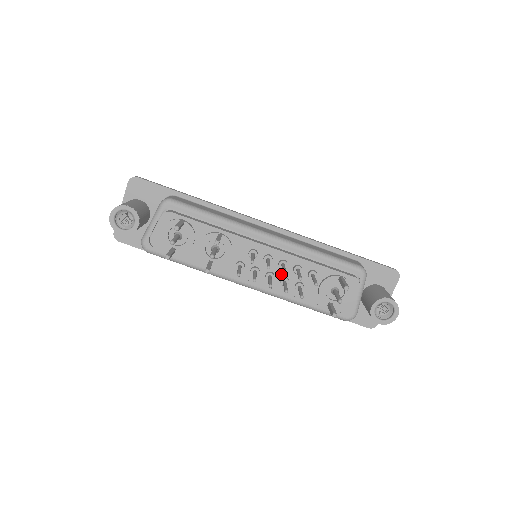
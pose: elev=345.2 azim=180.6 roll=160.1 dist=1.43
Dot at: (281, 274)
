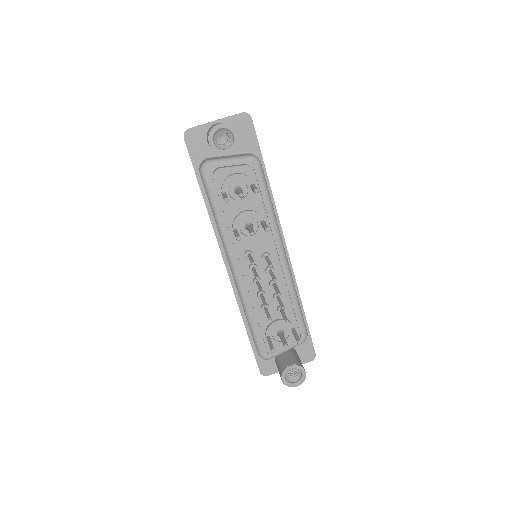
Dot at: (265, 288)
